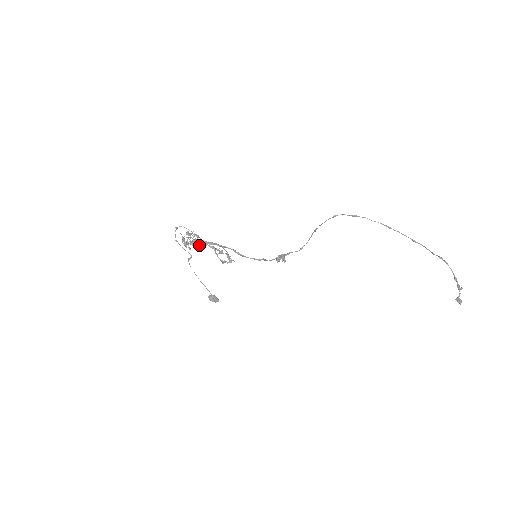
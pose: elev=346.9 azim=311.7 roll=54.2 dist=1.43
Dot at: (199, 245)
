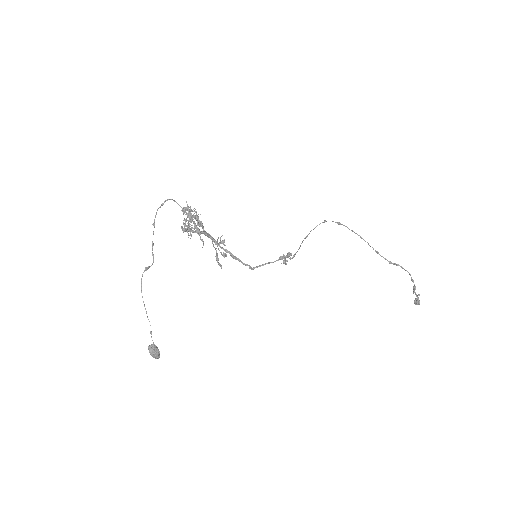
Dot at: (201, 225)
